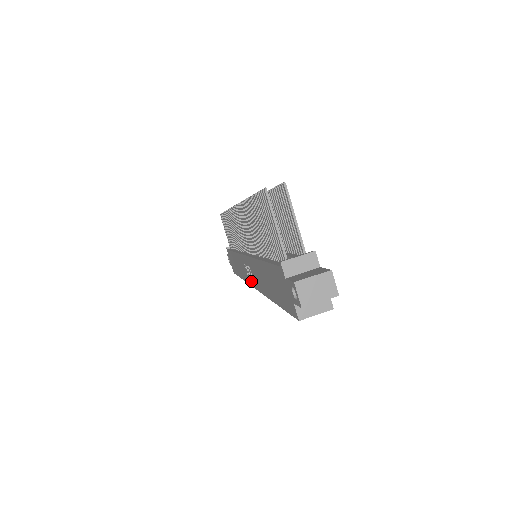
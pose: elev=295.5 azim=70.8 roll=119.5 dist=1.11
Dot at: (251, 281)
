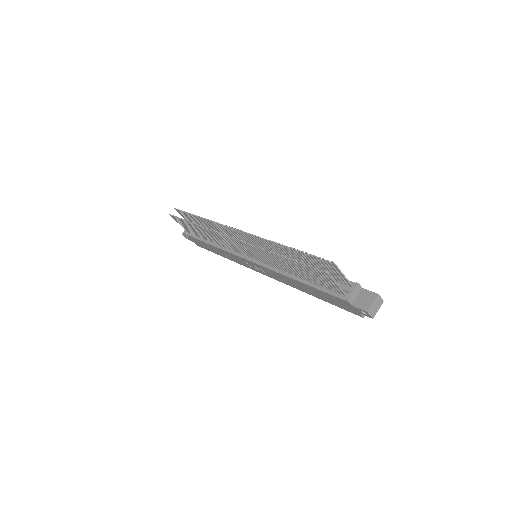
Dot at: (259, 271)
